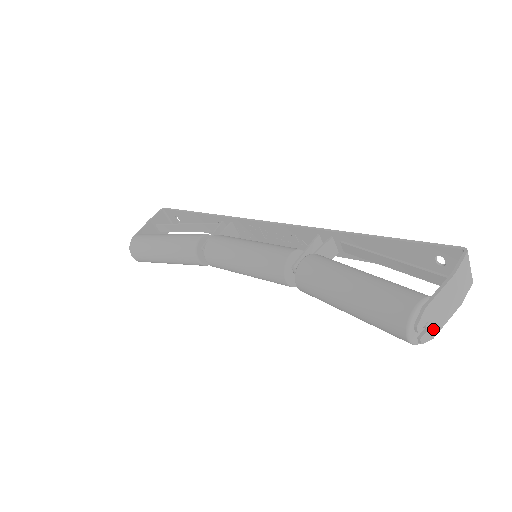
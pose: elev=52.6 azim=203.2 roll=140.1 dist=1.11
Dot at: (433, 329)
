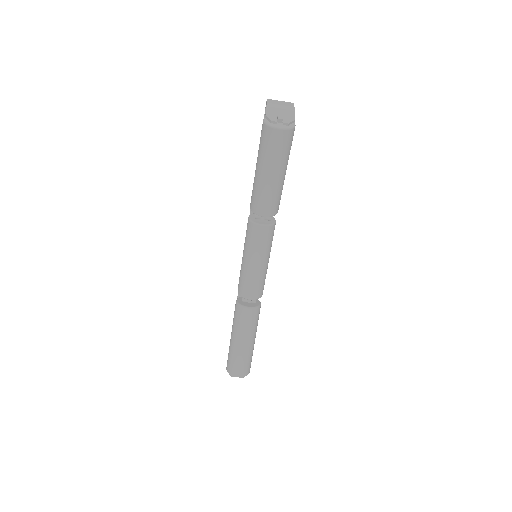
Dot at: (288, 118)
